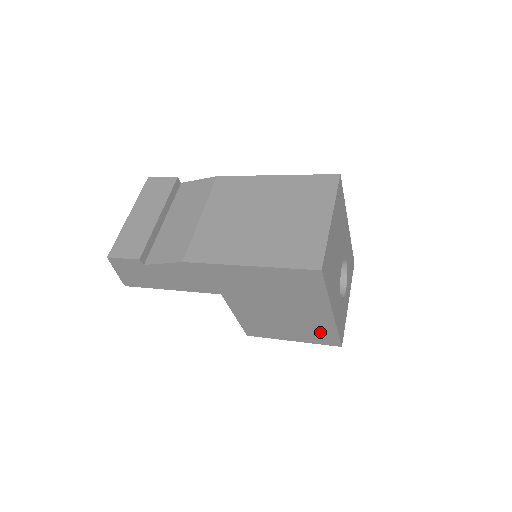
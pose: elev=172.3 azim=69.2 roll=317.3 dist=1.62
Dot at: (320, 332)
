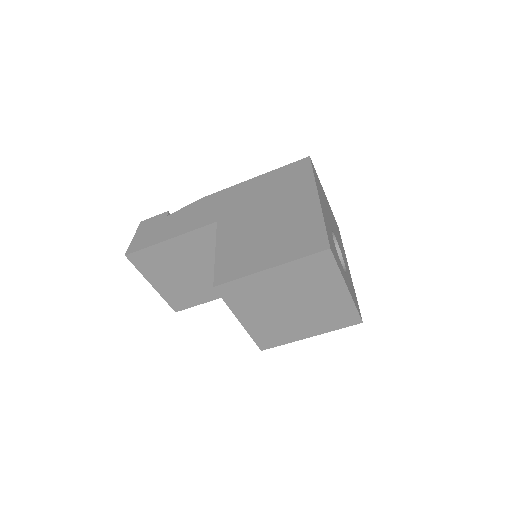
Dot at: (305, 232)
